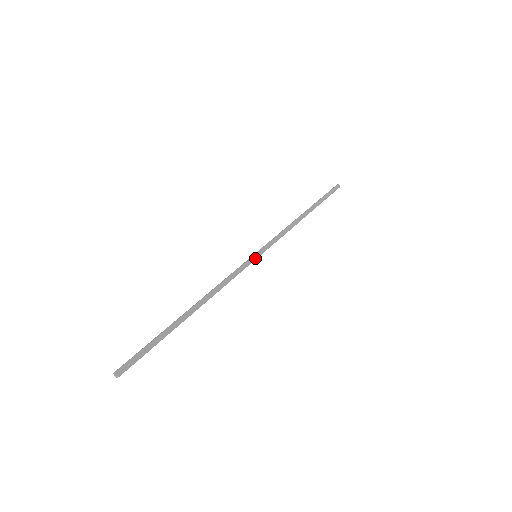
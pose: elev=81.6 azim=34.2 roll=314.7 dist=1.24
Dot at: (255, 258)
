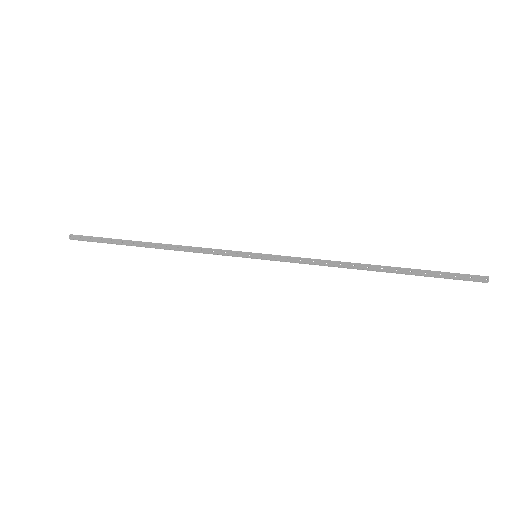
Dot at: (251, 256)
